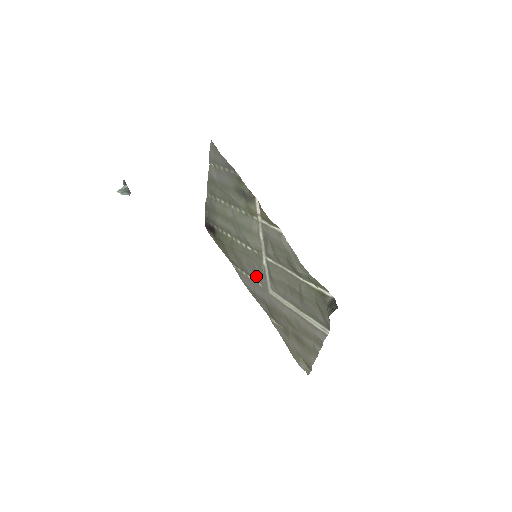
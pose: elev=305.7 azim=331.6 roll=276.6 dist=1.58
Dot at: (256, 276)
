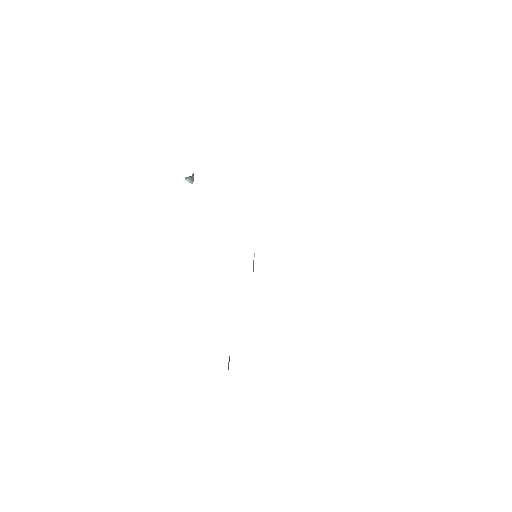
Dot at: occluded
